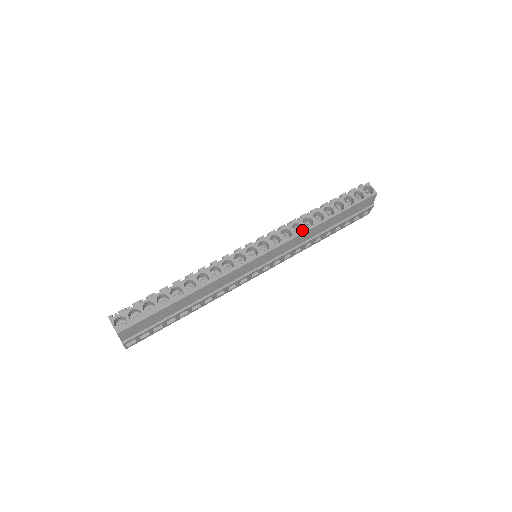
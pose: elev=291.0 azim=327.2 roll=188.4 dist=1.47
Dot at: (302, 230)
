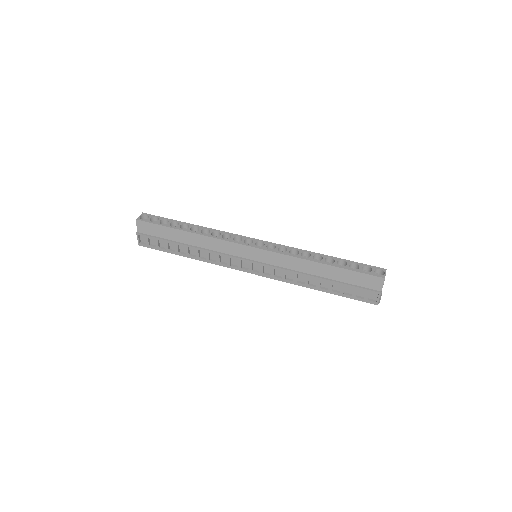
Dot at: (296, 255)
